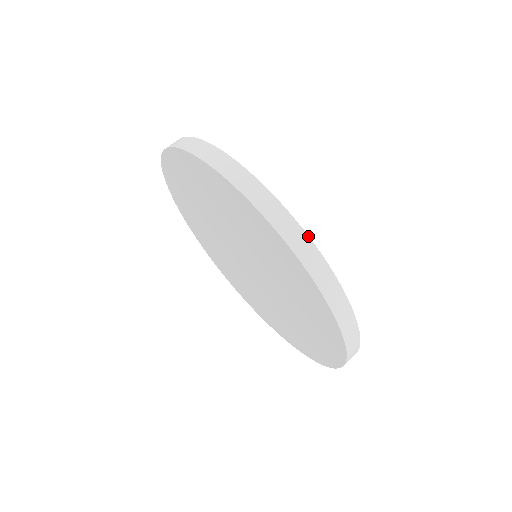
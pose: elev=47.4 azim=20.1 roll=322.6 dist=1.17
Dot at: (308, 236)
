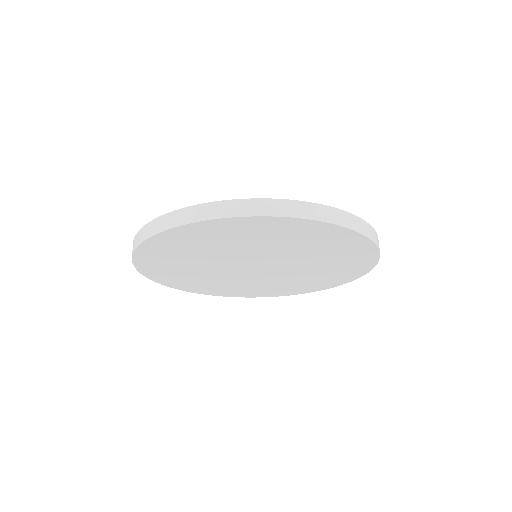
Dot at: occluded
